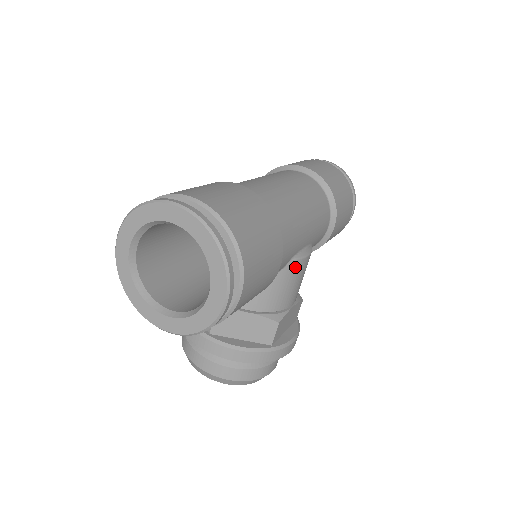
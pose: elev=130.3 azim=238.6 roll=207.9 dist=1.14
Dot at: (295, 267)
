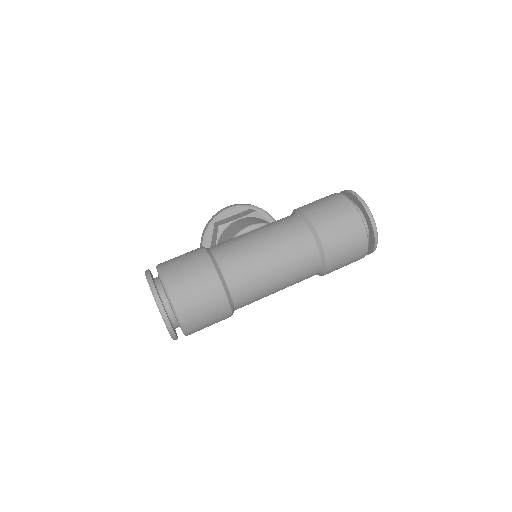
Dot at: occluded
